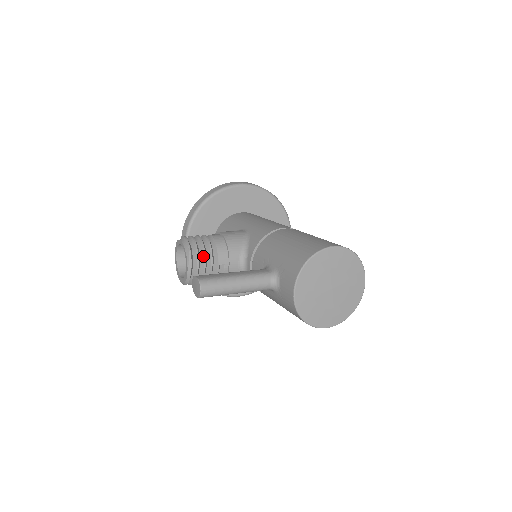
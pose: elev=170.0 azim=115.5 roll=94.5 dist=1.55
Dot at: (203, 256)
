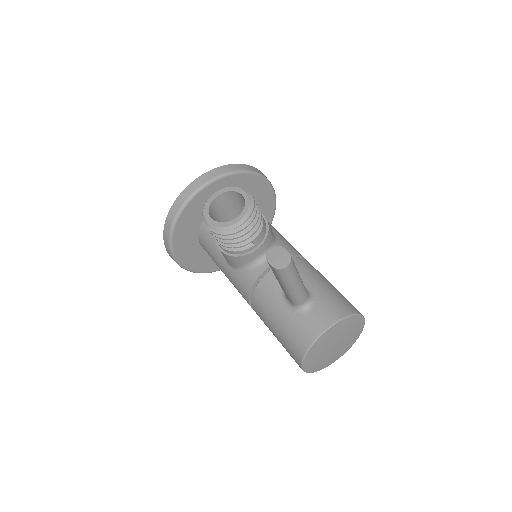
Dot at: (254, 224)
